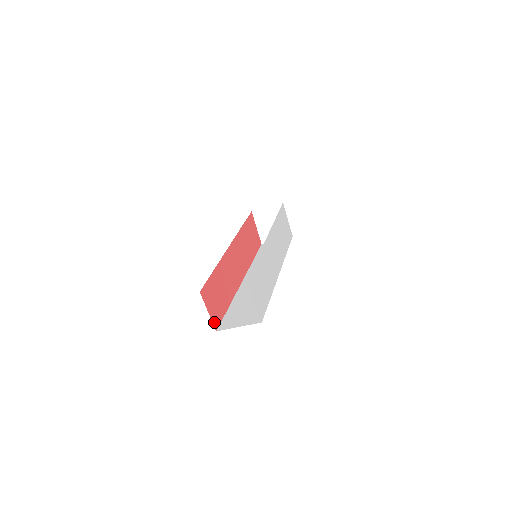
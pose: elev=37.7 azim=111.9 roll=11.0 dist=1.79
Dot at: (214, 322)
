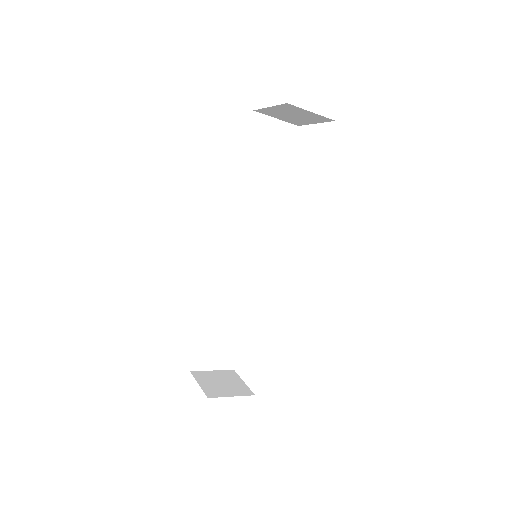
Dot at: occluded
